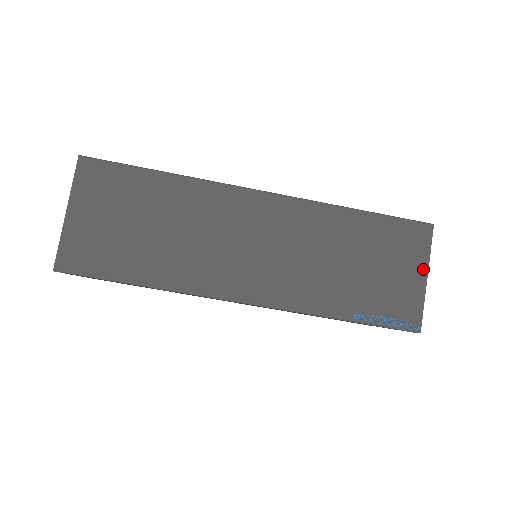
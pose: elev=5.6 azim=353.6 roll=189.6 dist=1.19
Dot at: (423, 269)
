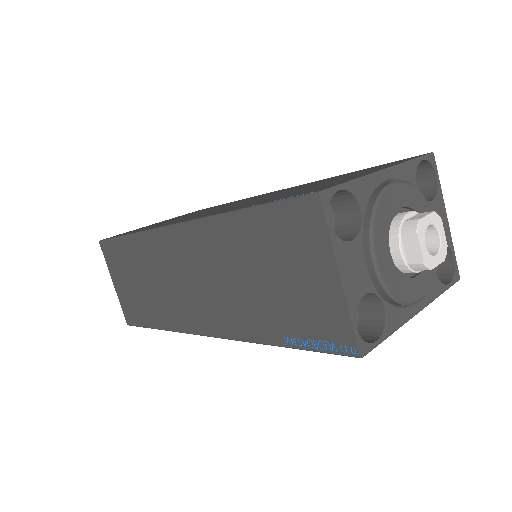
Dot at: (330, 266)
